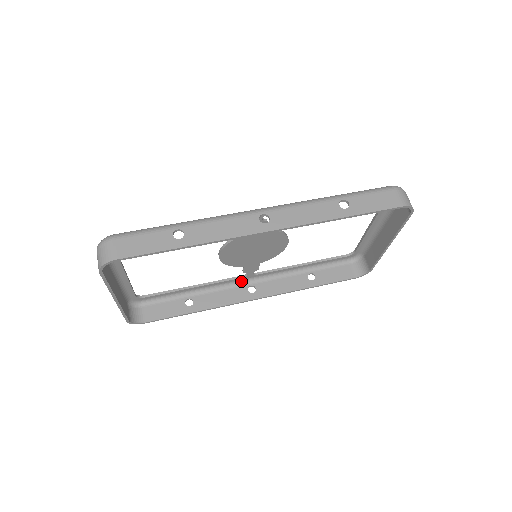
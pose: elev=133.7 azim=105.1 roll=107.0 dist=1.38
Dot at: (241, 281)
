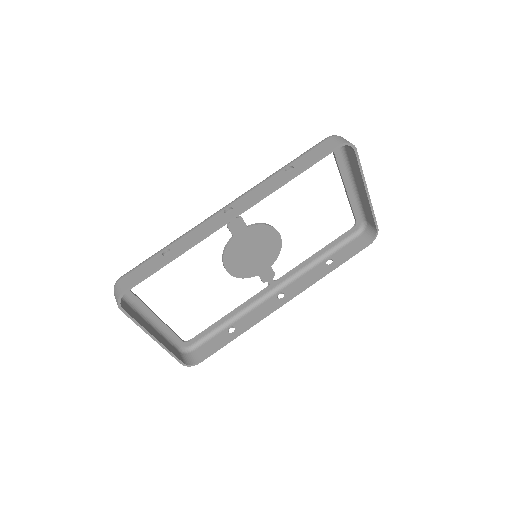
Dot at: (268, 293)
